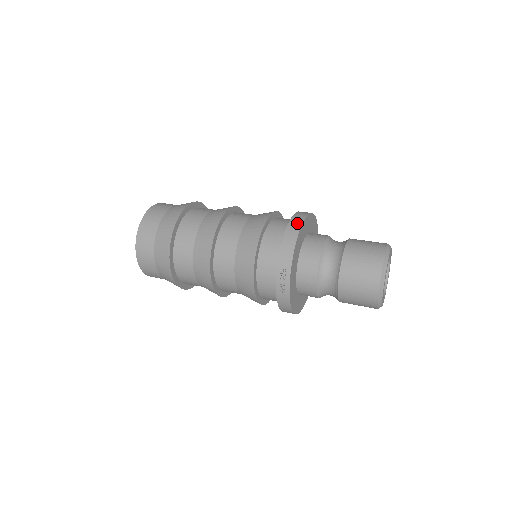
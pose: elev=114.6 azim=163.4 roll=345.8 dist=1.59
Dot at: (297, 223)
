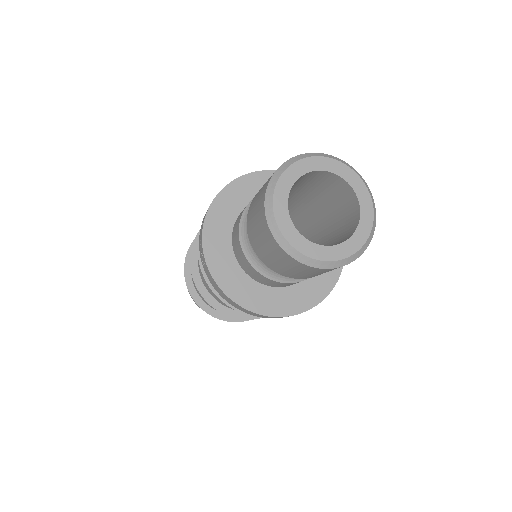
Dot at: (247, 175)
